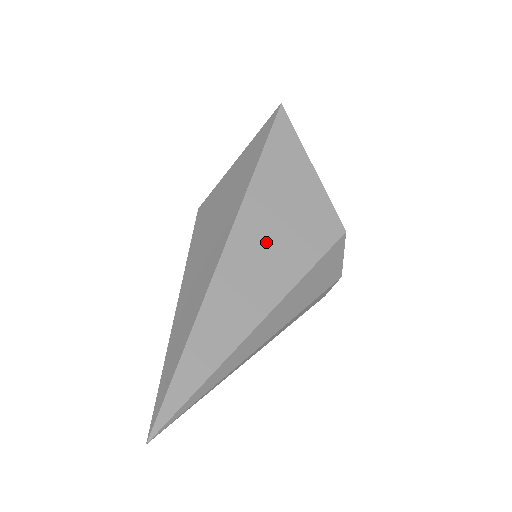
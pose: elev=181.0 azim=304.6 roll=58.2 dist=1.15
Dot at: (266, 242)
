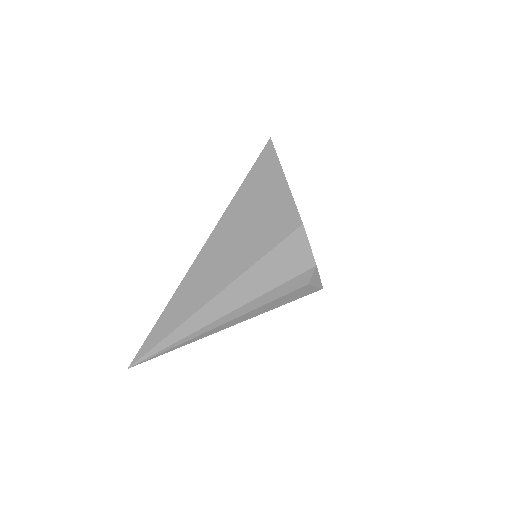
Dot at: (235, 238)
